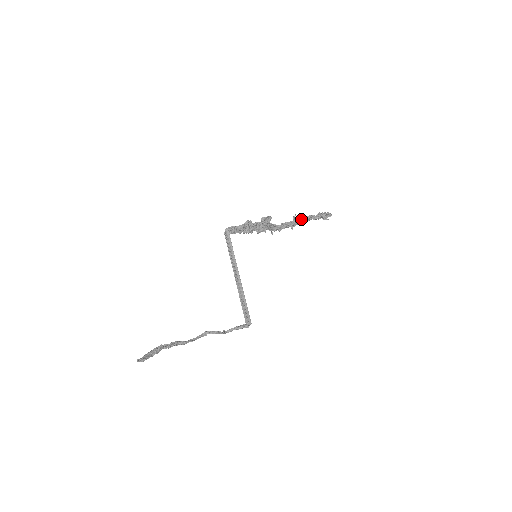
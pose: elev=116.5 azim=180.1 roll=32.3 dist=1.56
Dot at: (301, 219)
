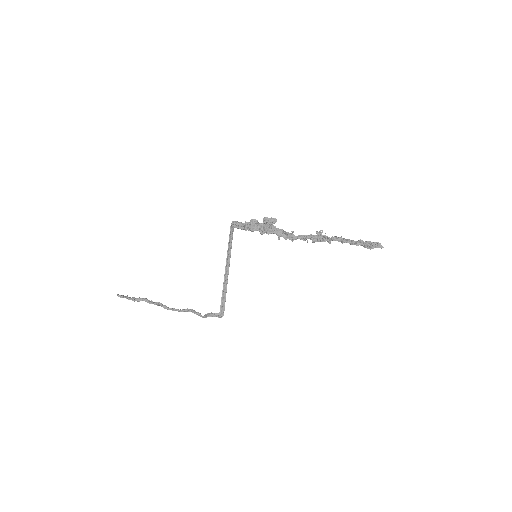
Dot at: (327, 237)
